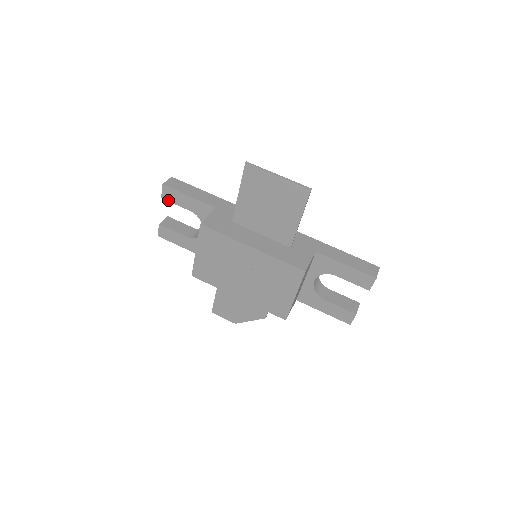
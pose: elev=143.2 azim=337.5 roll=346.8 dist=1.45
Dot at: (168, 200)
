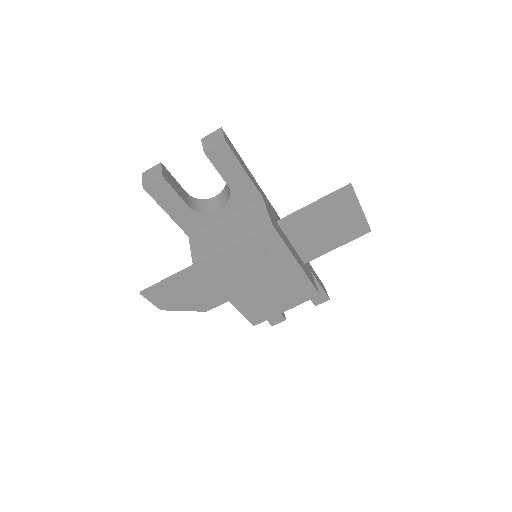
Dot at: (211, 160)
